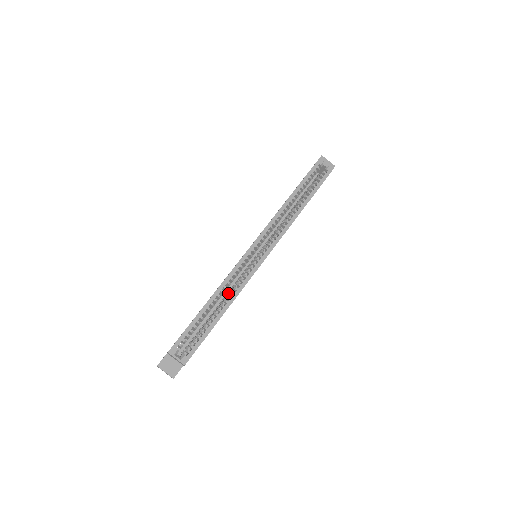
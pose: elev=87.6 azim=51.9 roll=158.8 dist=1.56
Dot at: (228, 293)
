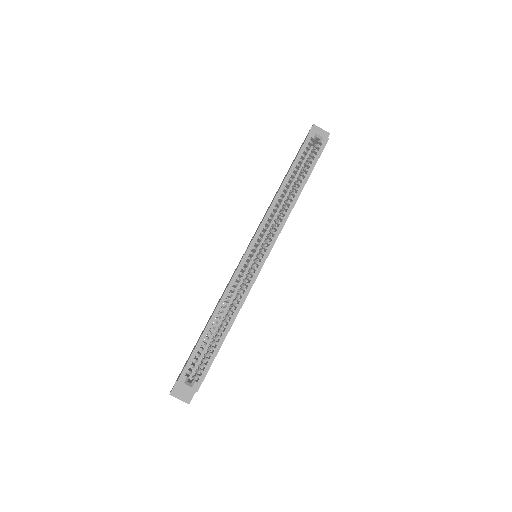
Dot at: (231, 305)
